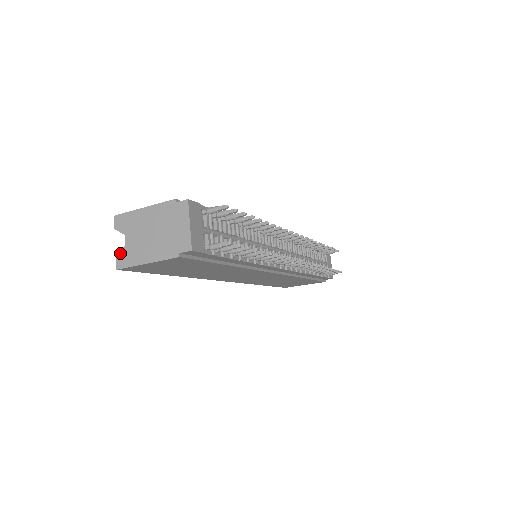
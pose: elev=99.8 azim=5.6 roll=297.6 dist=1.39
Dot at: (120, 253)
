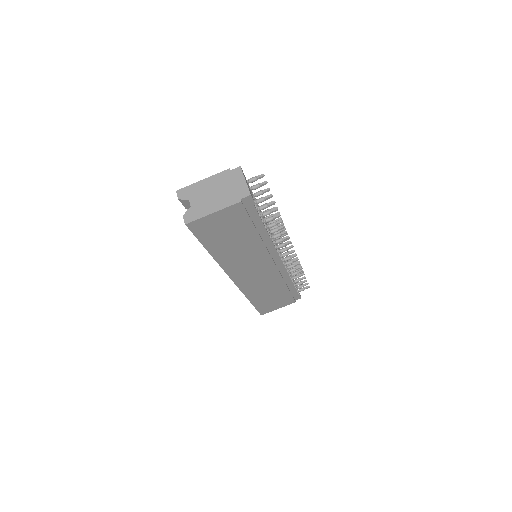
Dot at: (187, 213)
